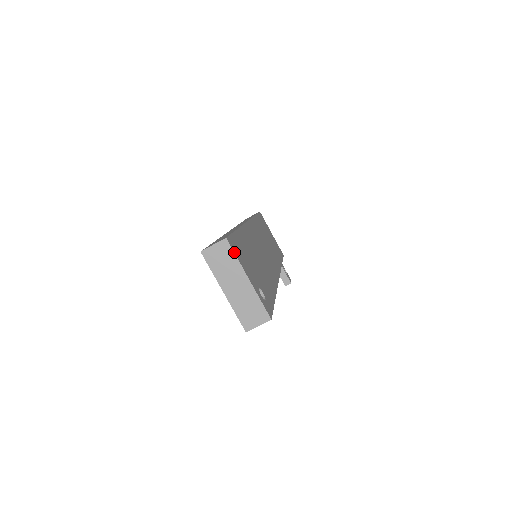
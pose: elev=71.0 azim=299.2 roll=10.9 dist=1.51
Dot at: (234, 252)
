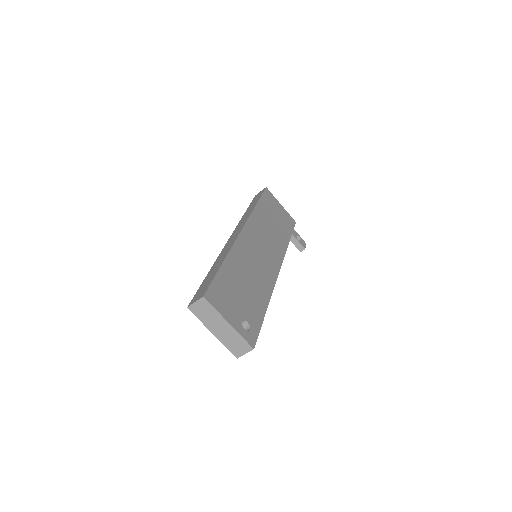
Dot at: (212, 305)
